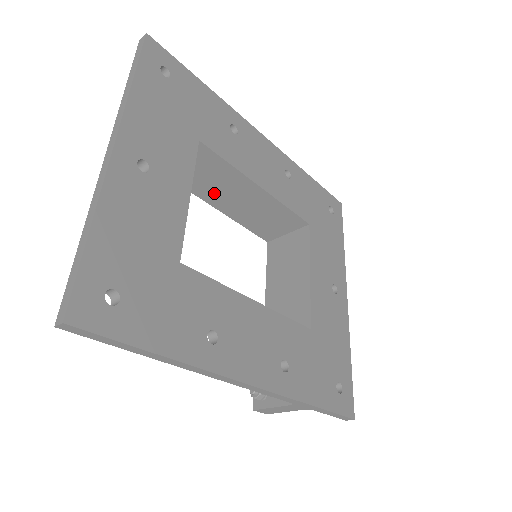
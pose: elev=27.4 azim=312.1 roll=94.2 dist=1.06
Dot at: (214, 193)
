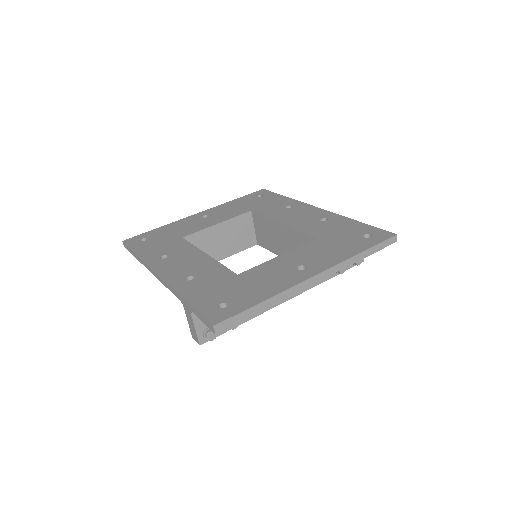
Dot at: (276, 245)
